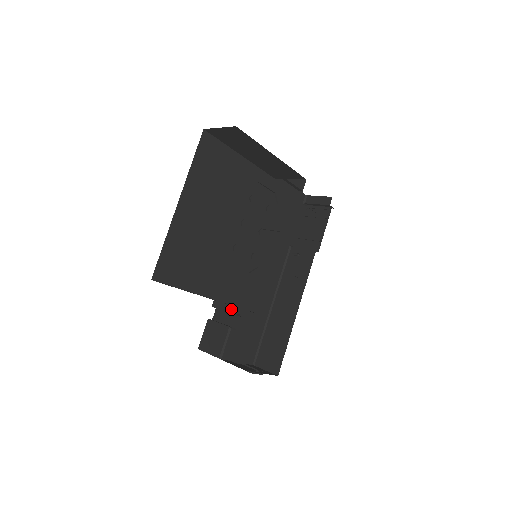
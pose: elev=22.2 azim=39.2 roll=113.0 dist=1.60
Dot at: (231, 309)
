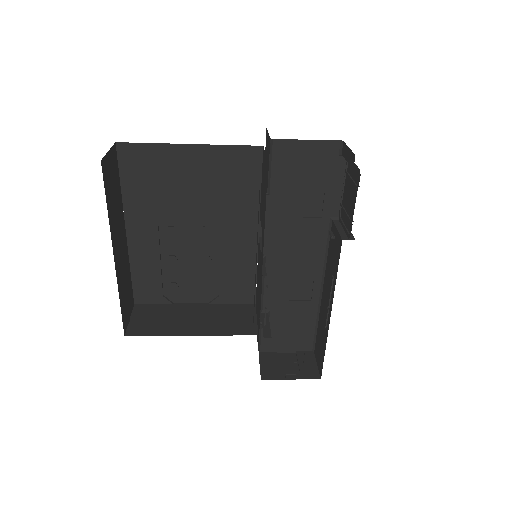
Dot at: (260, 303)
